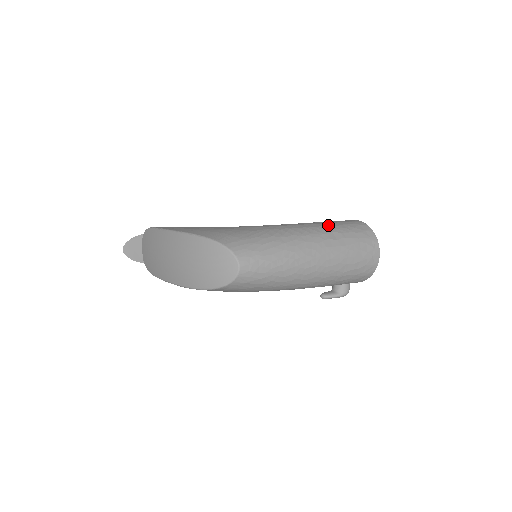
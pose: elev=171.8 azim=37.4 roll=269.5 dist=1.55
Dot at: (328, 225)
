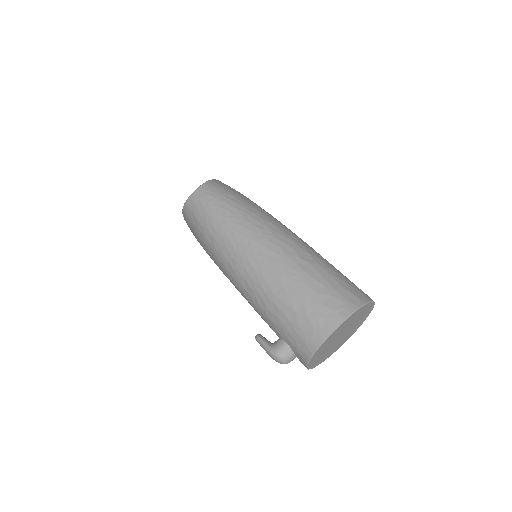
Dot at: (319, 255)
